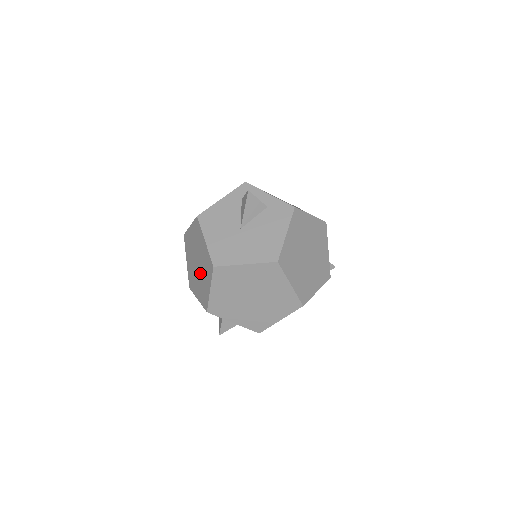
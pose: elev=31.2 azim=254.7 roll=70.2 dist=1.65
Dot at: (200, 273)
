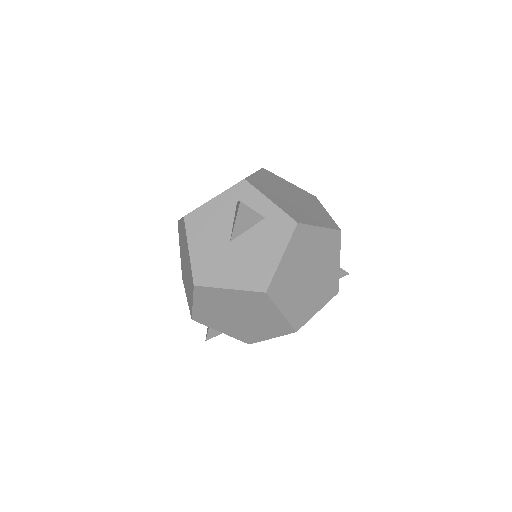
Dot at: (187, 276)
